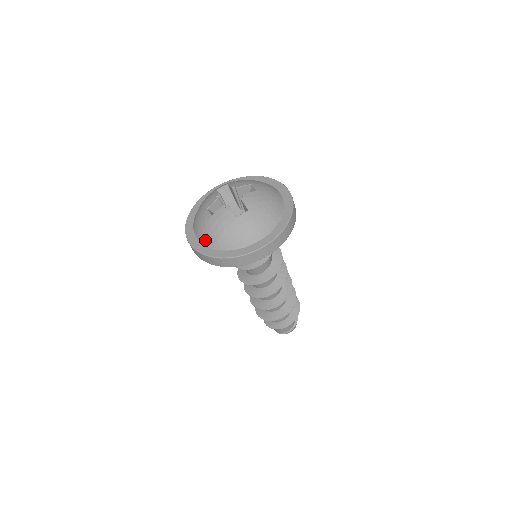
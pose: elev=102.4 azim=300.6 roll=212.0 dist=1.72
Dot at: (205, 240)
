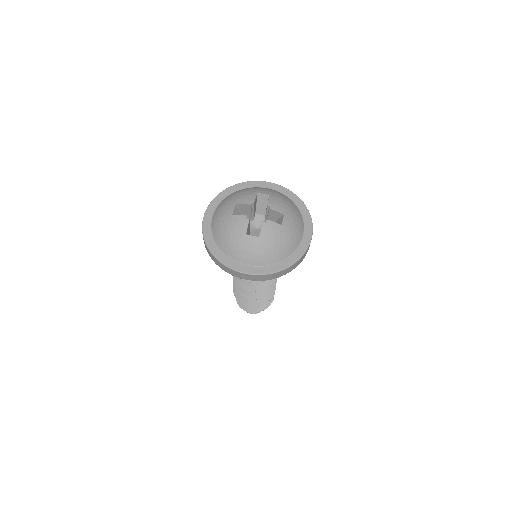
Dot at: (214, 226)
